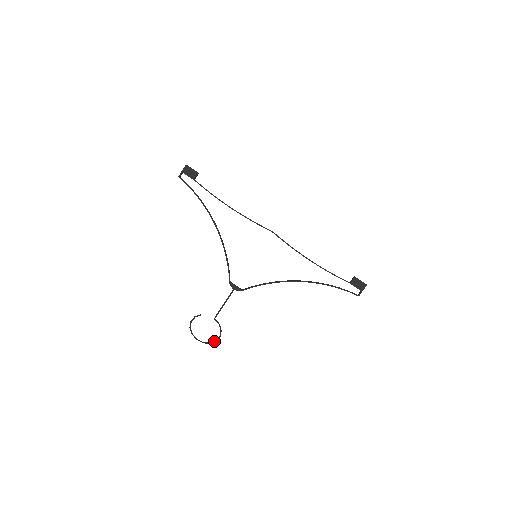
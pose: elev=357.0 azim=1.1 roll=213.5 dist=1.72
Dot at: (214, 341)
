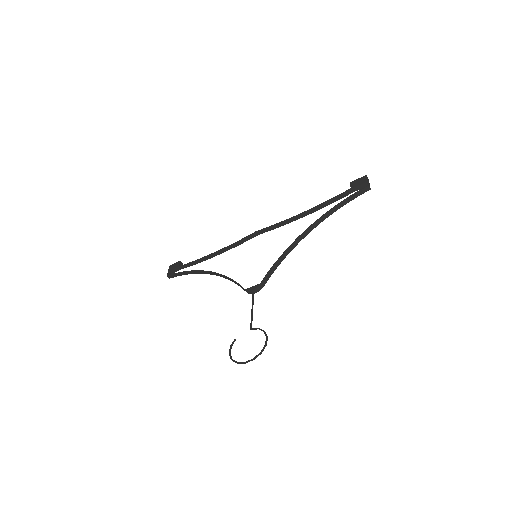
Dot at: occluded
